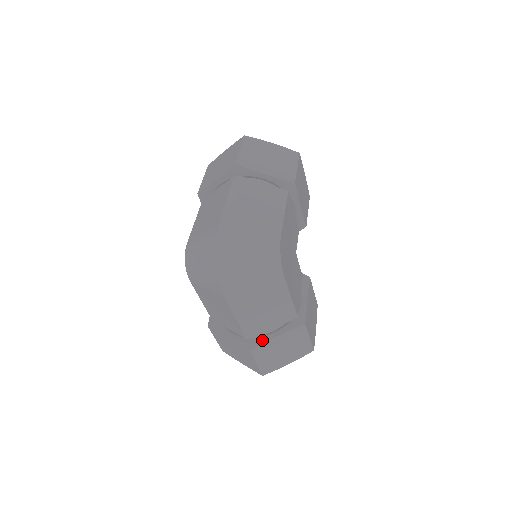
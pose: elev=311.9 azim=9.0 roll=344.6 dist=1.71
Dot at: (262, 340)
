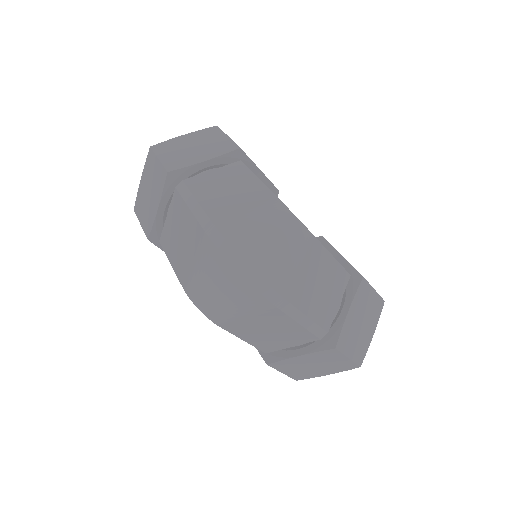
Dot at: (337, 327)
